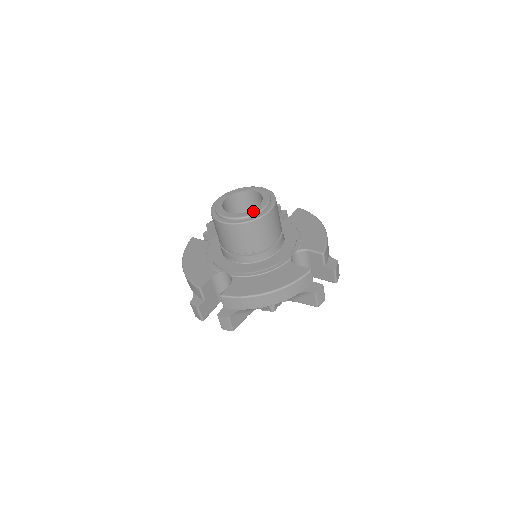
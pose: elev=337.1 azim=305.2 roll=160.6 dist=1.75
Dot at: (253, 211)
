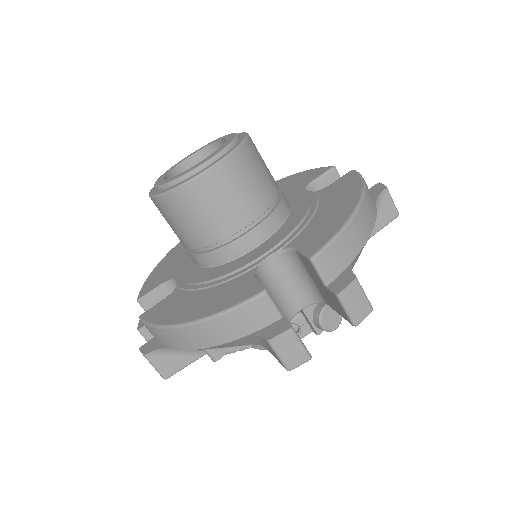
Dot at: (183, 172)
